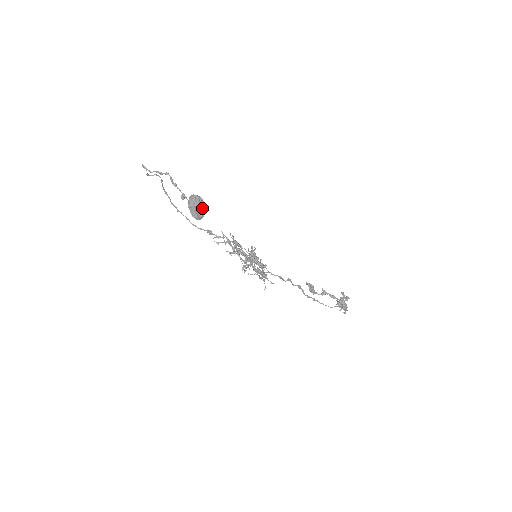
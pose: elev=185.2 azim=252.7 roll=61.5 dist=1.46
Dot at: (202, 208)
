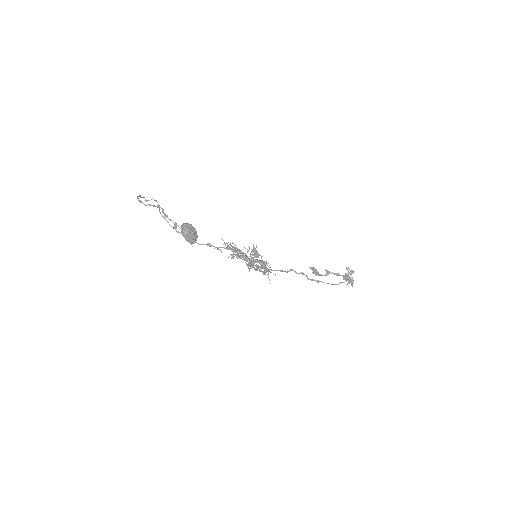
Dot at: (193, 235)
